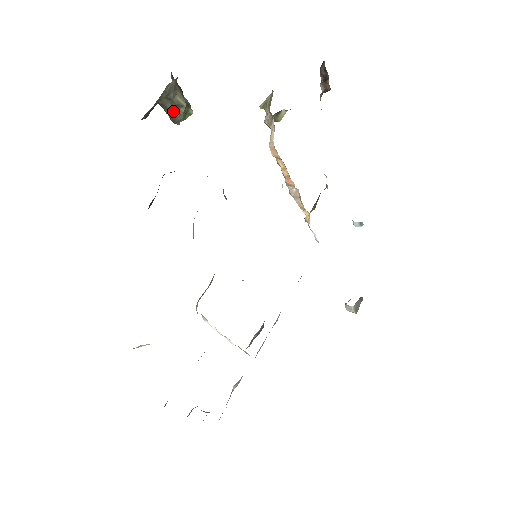
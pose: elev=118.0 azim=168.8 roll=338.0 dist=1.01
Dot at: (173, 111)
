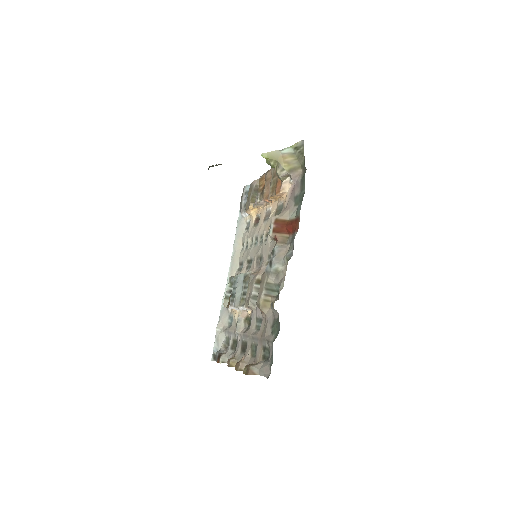
Dot at: occluded
